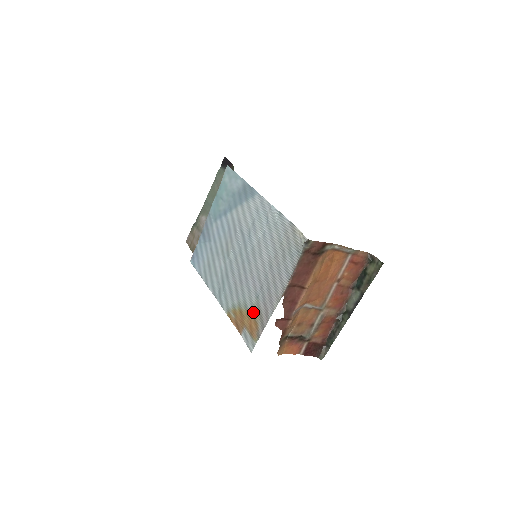
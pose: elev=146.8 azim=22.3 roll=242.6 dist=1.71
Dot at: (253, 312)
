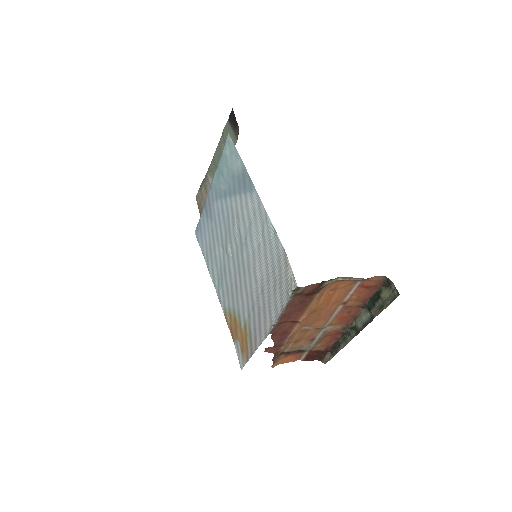
Dot at: (245, 329)
